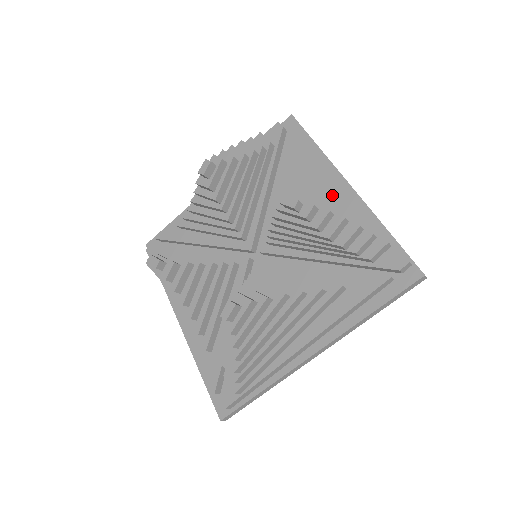
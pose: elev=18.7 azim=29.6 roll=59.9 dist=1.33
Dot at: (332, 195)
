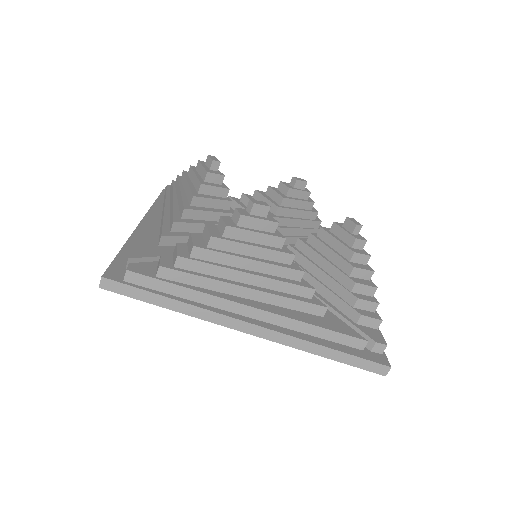
Dot at: occluded
